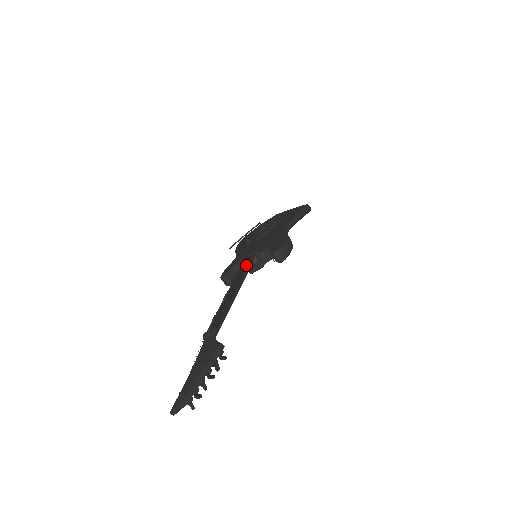
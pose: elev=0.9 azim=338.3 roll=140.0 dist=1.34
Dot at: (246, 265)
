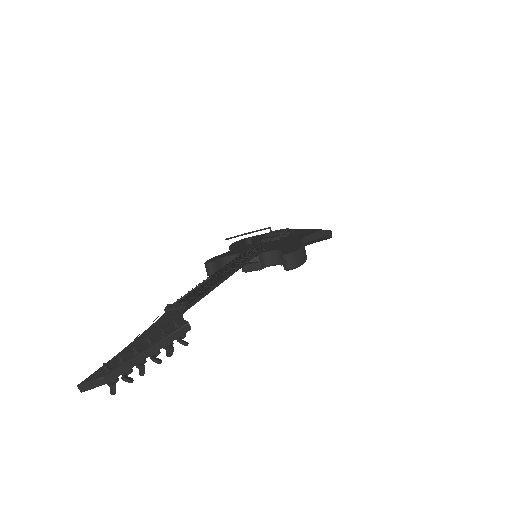
Dot at: (245, 257)
